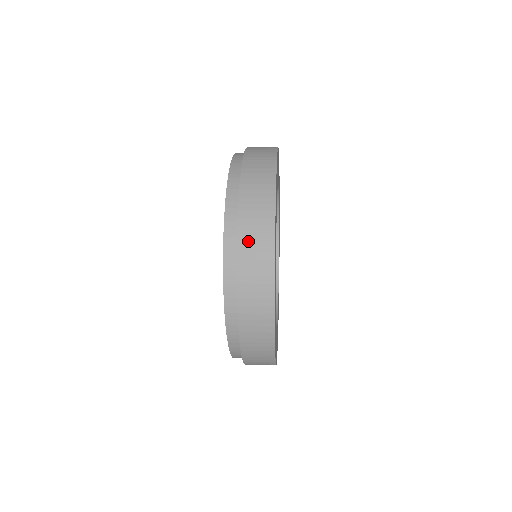
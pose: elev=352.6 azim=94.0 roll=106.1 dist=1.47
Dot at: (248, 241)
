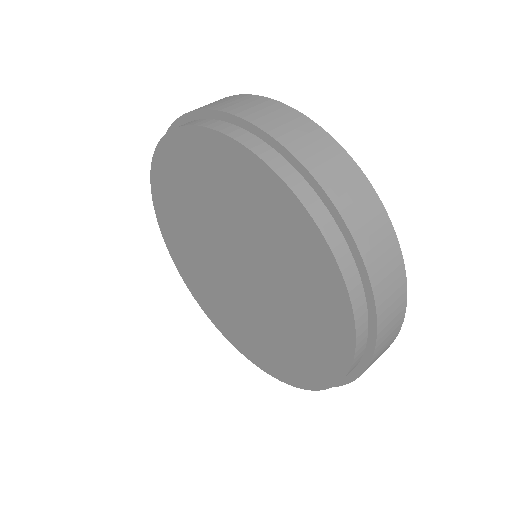
Dot at: (349, 203)
